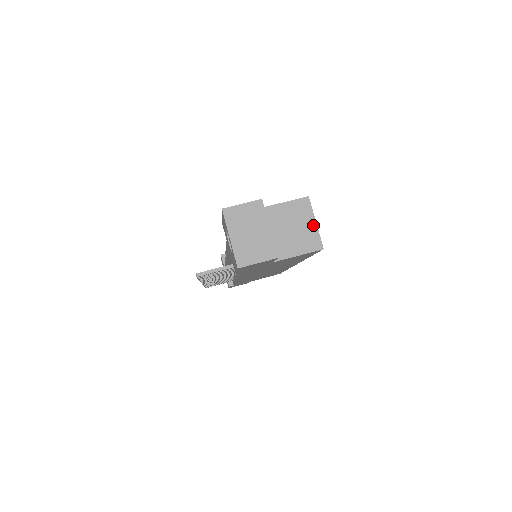
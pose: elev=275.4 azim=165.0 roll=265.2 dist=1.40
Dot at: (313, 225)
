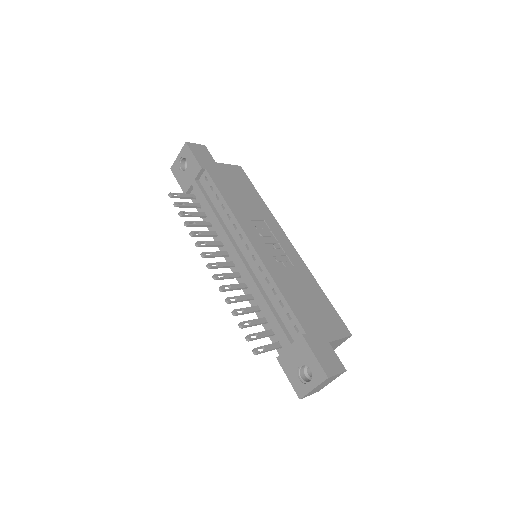
Dot at: (336, 347)
